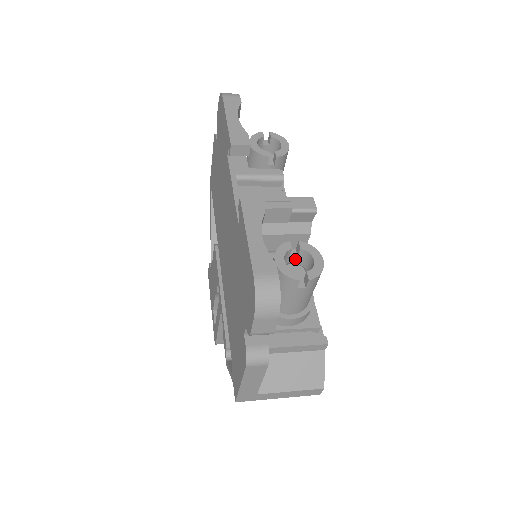
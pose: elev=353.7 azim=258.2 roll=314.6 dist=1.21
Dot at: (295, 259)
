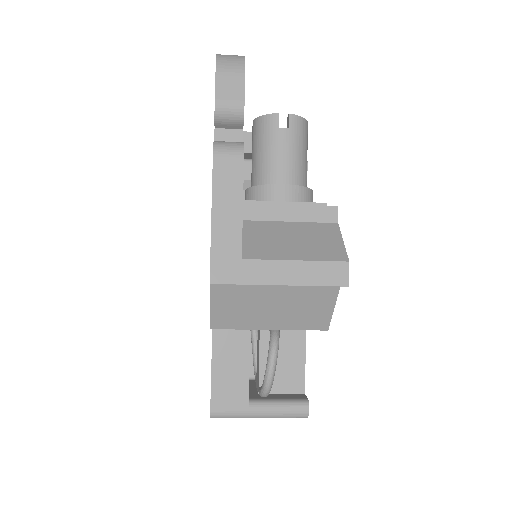
Dot at: occluded
